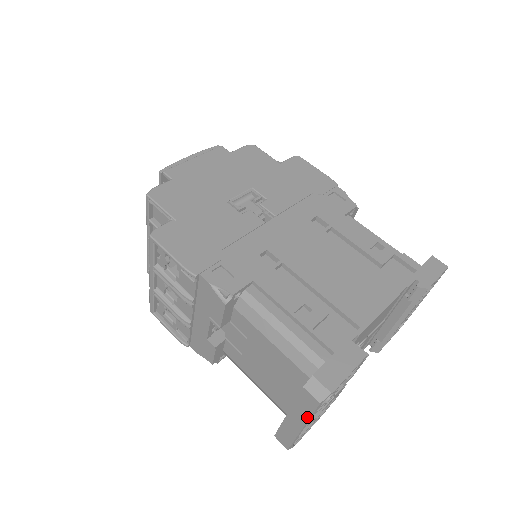
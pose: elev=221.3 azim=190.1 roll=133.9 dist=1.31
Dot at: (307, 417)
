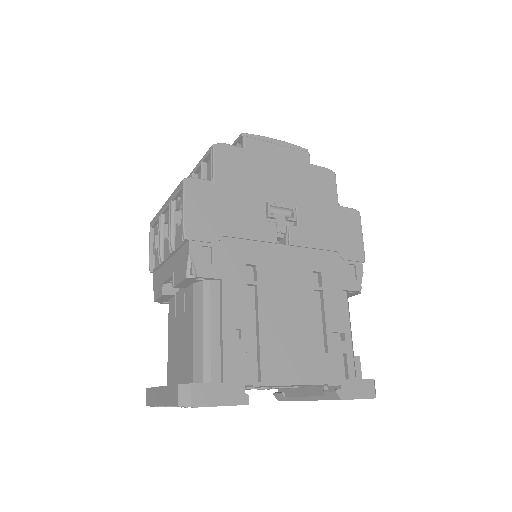
Dot at: (167, 403)
